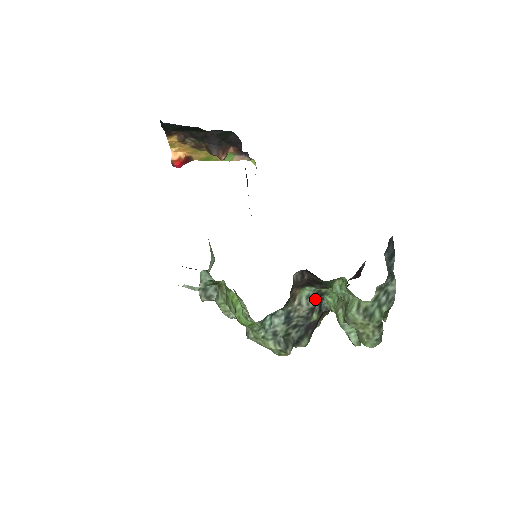
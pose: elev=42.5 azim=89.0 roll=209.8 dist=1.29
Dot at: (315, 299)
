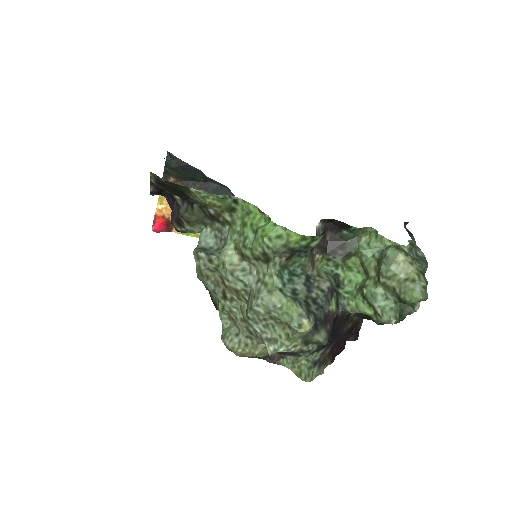
Dot at: (334, 279)
